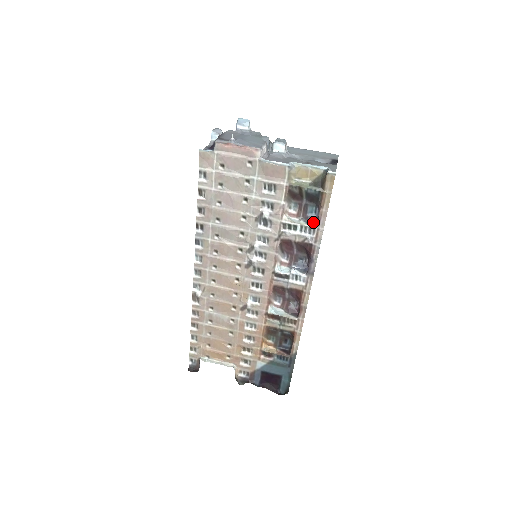
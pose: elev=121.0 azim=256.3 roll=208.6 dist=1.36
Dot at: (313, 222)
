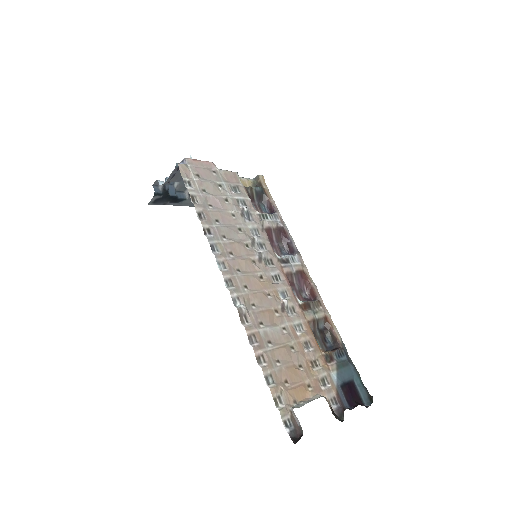
Dot at: occluded
